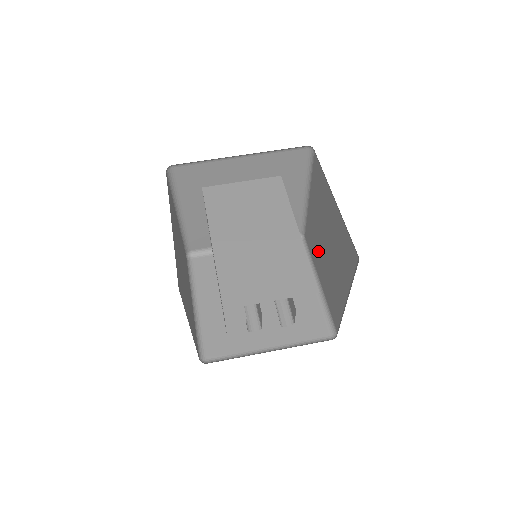
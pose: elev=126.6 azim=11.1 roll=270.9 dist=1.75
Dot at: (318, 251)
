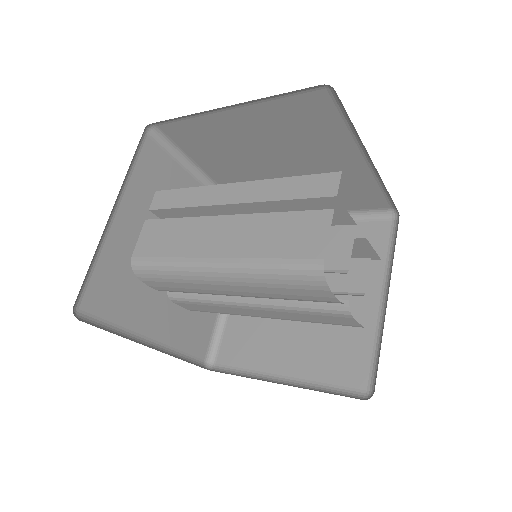
Dot at: (273, 332)
